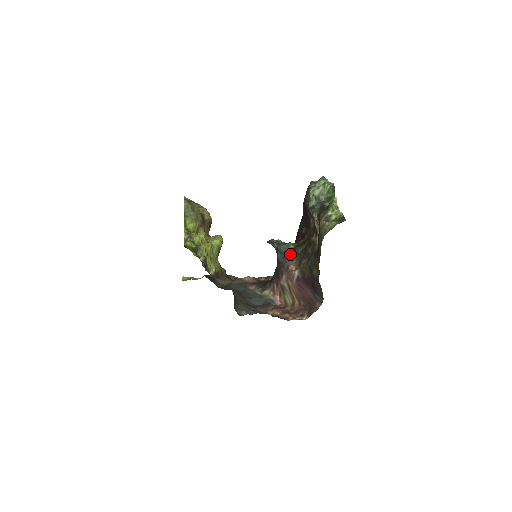
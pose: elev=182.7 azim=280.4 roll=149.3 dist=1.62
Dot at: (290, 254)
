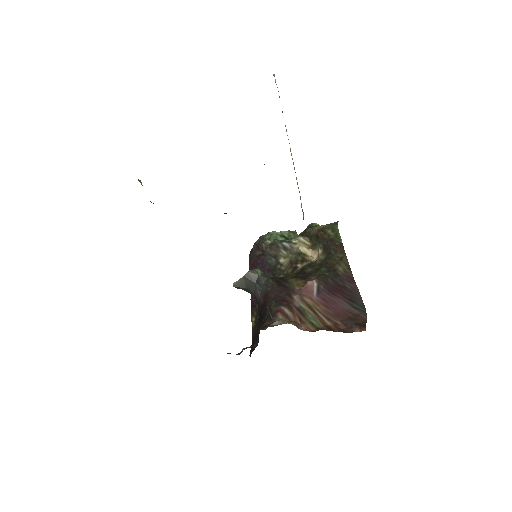
Dot at: (284, 279)
